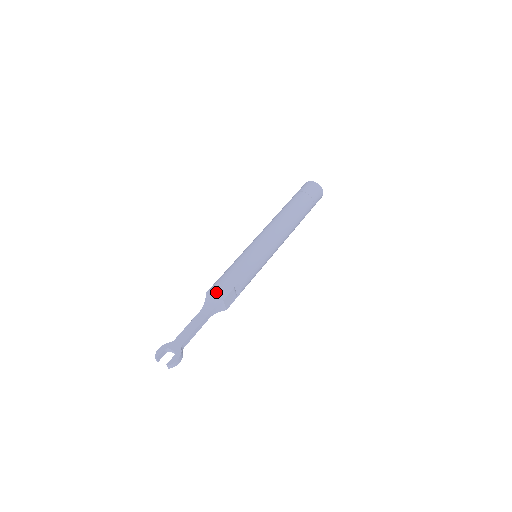
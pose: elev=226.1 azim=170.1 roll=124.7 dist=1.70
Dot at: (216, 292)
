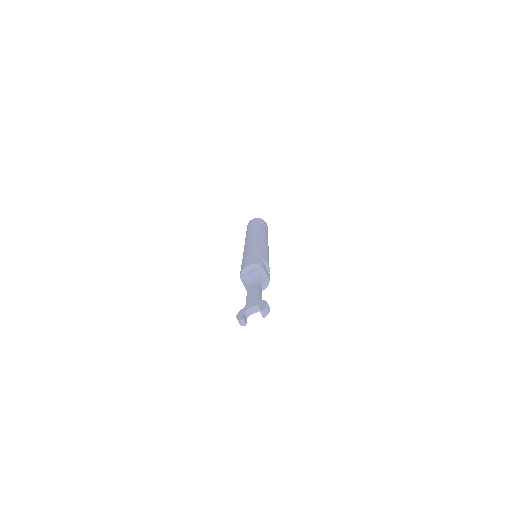
Dot at: (251, 265)
